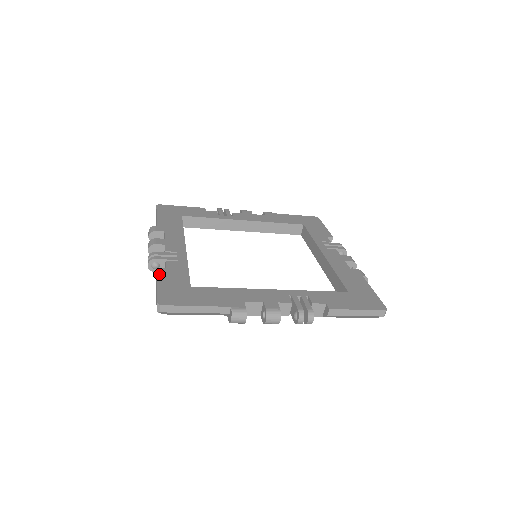
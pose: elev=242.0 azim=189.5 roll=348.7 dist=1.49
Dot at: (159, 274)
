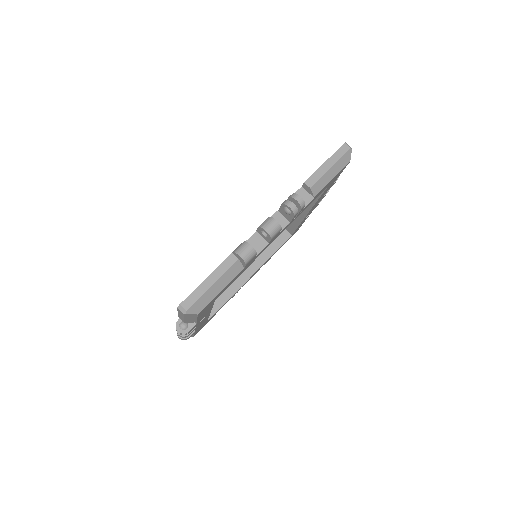
Dot at: occluded
